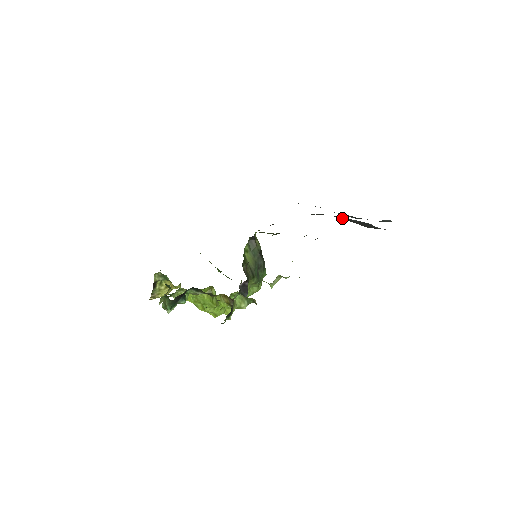
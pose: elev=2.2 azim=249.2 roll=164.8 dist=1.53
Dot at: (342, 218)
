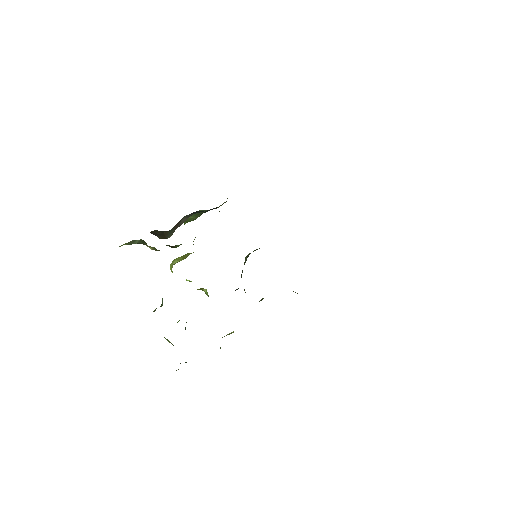
Dot at: occluded
